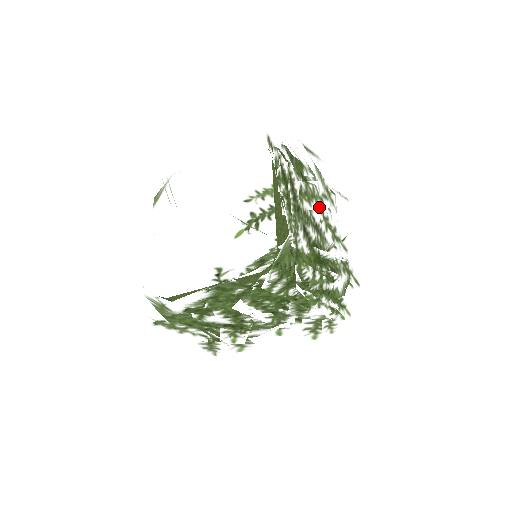
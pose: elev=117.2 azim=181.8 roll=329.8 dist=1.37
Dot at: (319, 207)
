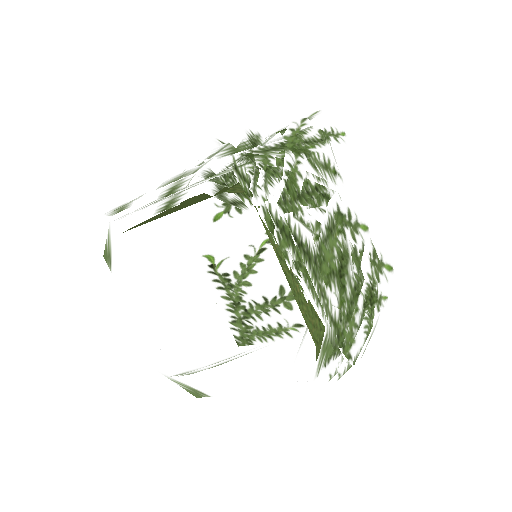
Dot at: (341, 250)
